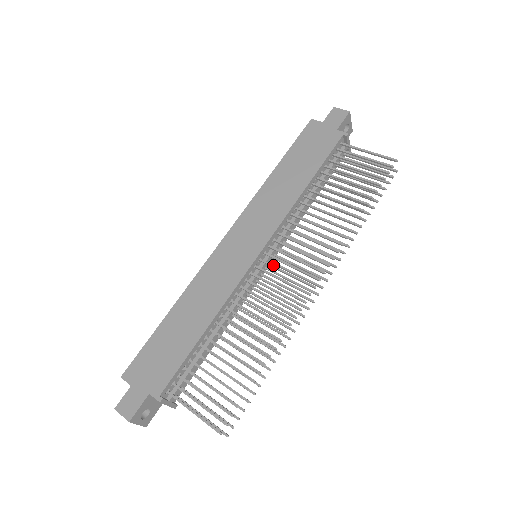
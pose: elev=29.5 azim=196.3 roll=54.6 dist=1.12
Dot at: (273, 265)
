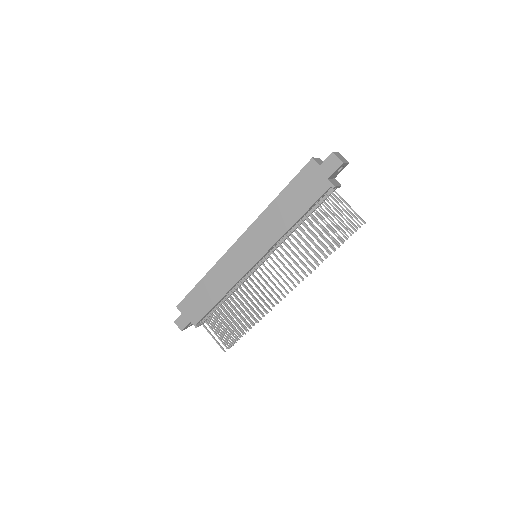
Dot at: (263, 272)
